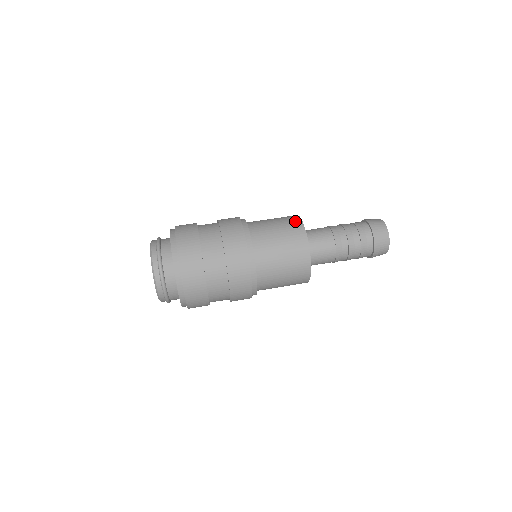
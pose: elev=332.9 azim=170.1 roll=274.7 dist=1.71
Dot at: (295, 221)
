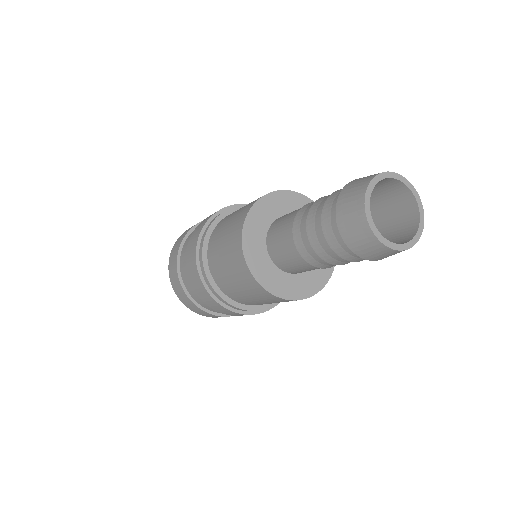
Dot at: (248, 206)
